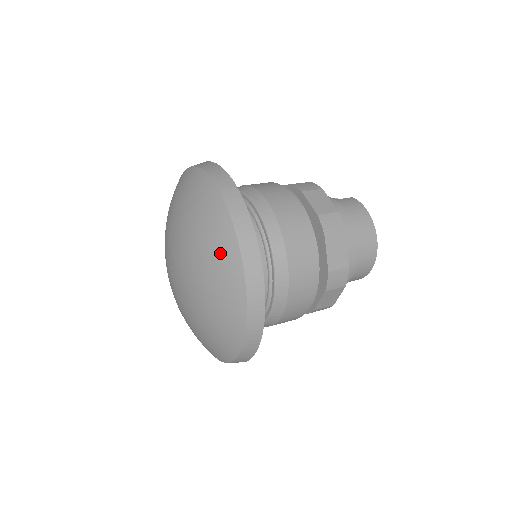
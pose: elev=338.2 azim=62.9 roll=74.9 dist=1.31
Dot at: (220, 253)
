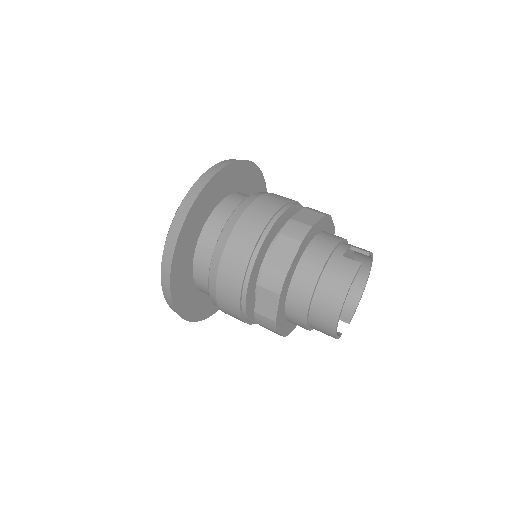
Dot at: occluded
